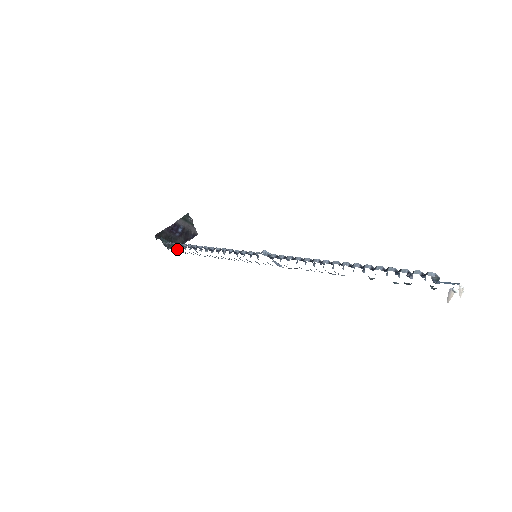
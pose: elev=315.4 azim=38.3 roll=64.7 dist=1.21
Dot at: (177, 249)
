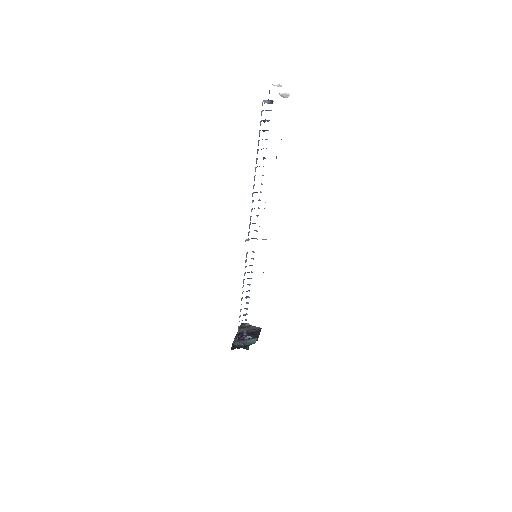
Dot at: occluded
